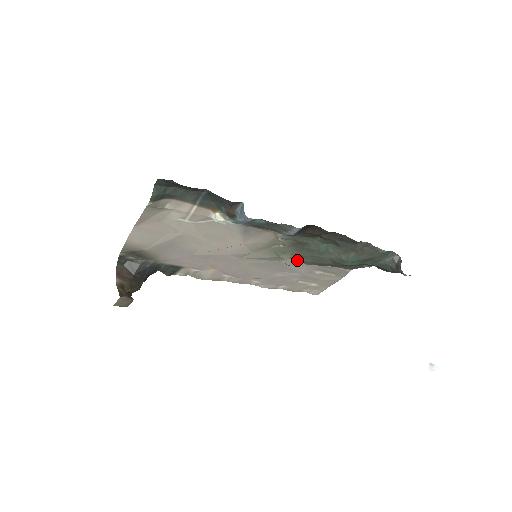
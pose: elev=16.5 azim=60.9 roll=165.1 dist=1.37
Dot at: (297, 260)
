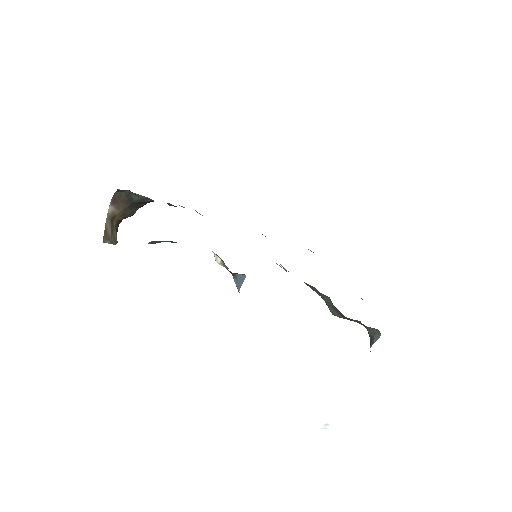
Dot at: occluded
